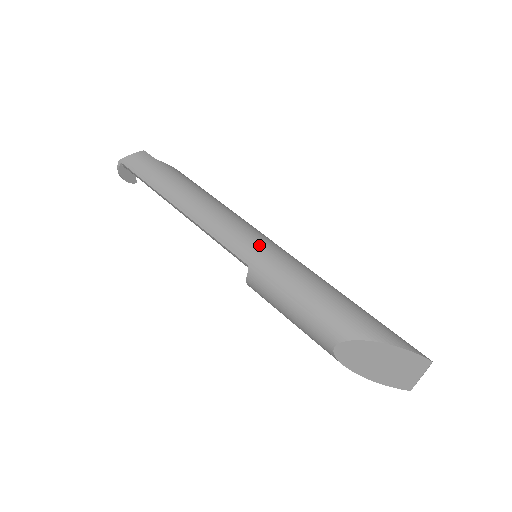
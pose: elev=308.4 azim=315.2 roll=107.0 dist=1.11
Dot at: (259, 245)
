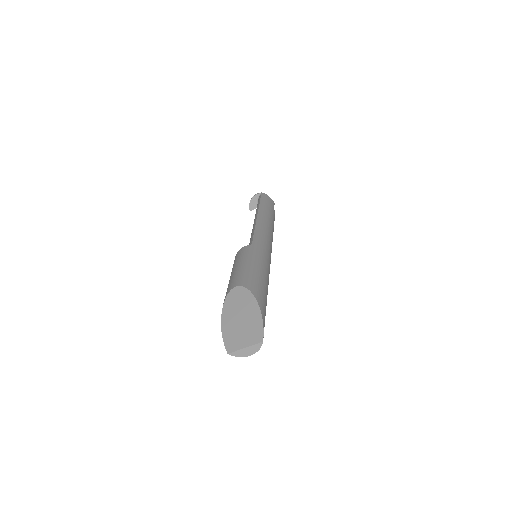
Dot at: (267, 248)
